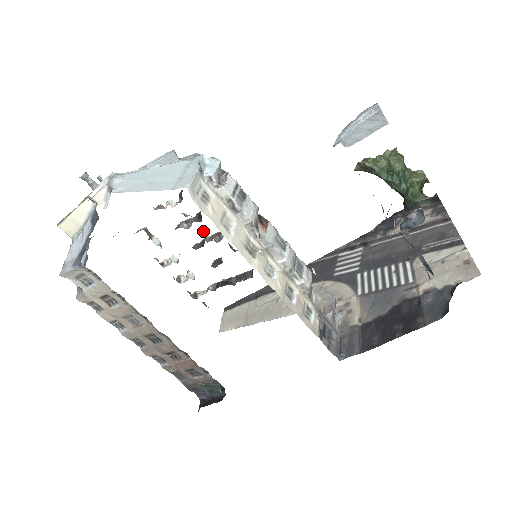
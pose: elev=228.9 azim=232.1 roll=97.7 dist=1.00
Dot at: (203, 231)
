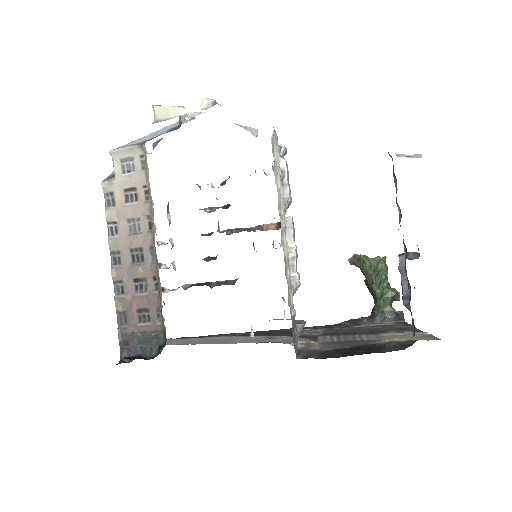
Dot at: occluded
